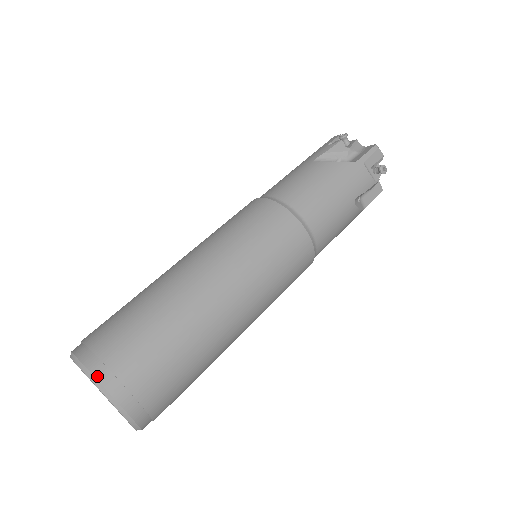
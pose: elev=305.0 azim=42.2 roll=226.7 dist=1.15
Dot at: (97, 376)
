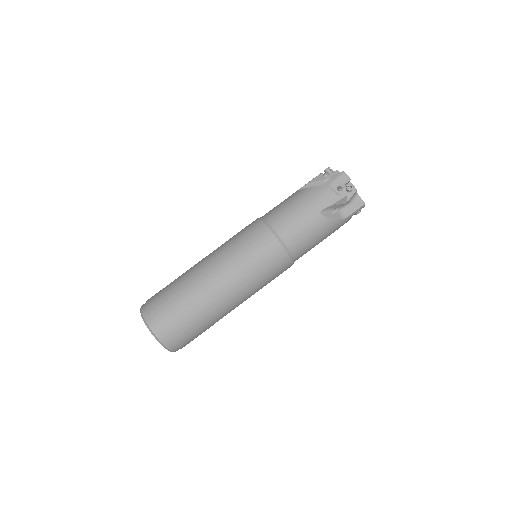
Dot at: (168, 347)
